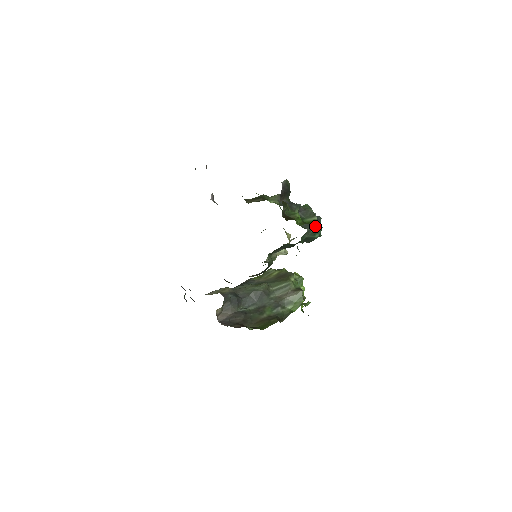
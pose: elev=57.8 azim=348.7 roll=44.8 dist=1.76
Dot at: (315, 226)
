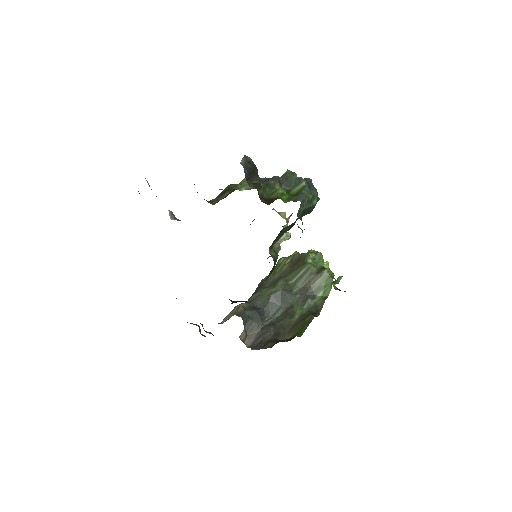
Dot at: (307, 192)
